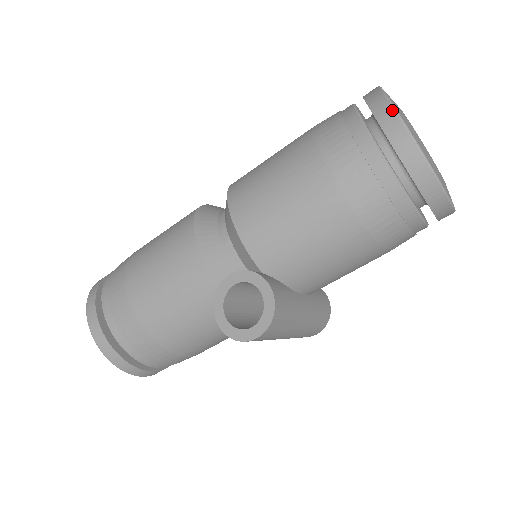
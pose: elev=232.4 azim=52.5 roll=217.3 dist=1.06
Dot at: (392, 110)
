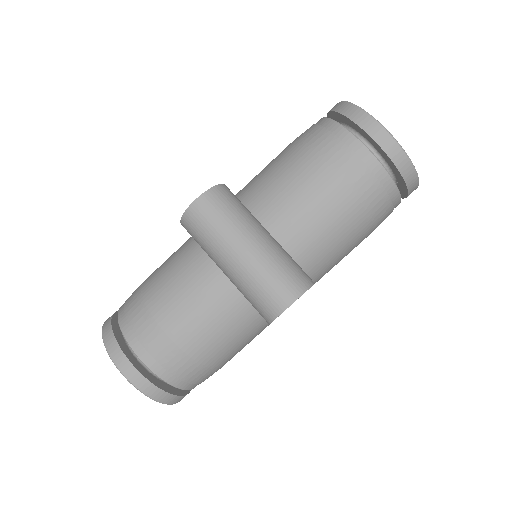
Dot at: occluded
